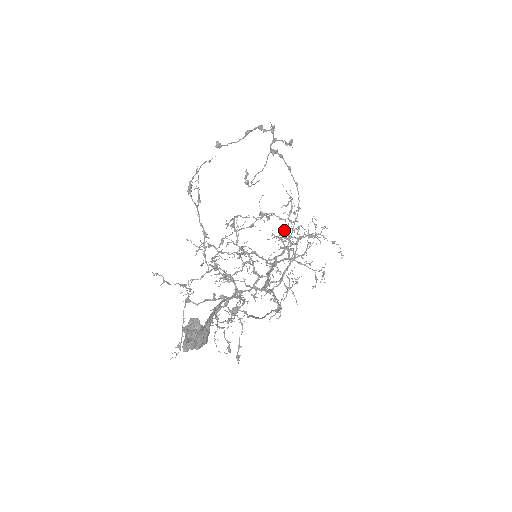
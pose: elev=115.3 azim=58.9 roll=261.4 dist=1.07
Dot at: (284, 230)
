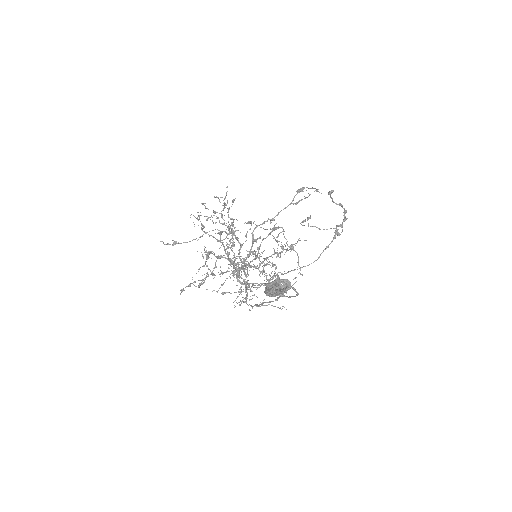
Dot at: occluded
